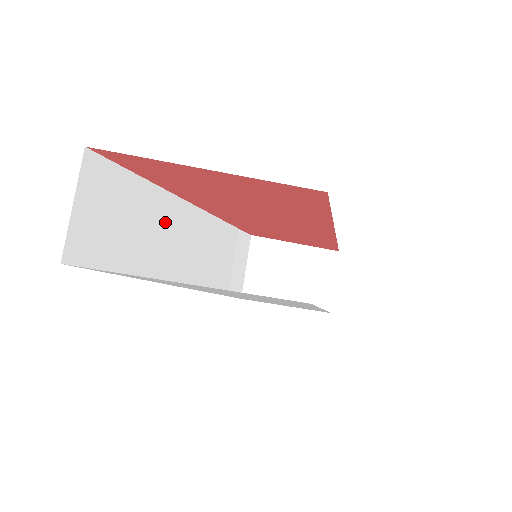
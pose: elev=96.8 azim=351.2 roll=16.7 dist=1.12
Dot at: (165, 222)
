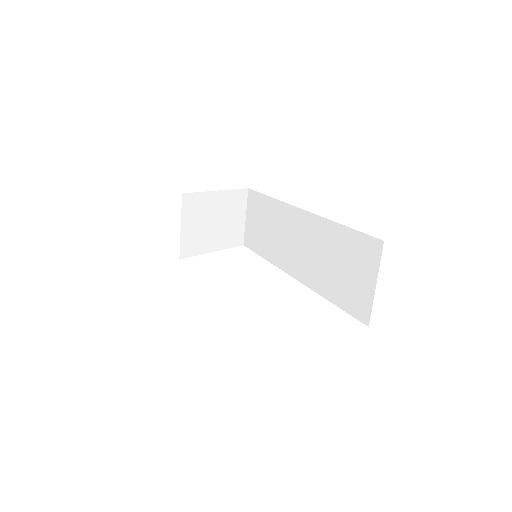
Dot at: occluded
